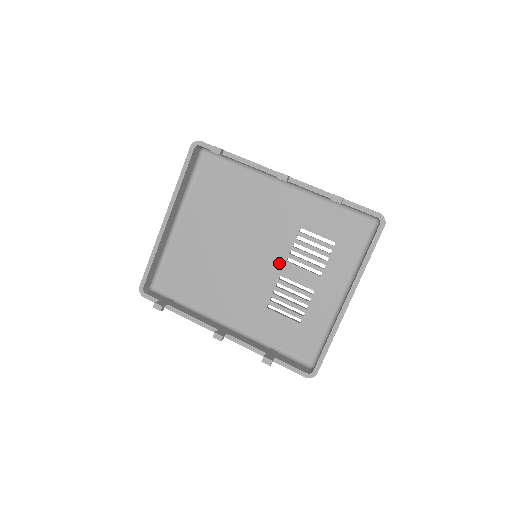
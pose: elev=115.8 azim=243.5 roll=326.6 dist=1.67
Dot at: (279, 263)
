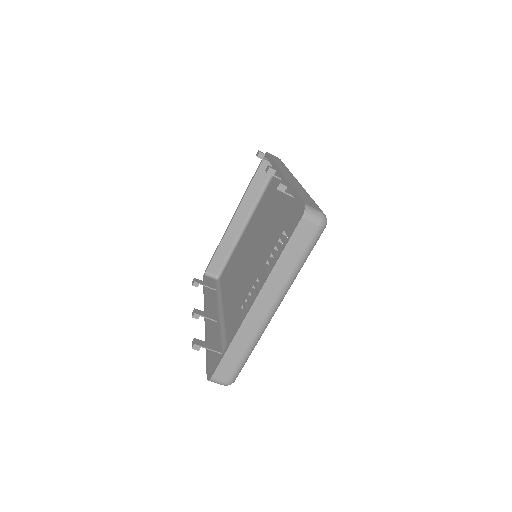
Dot at: (262, 265)
